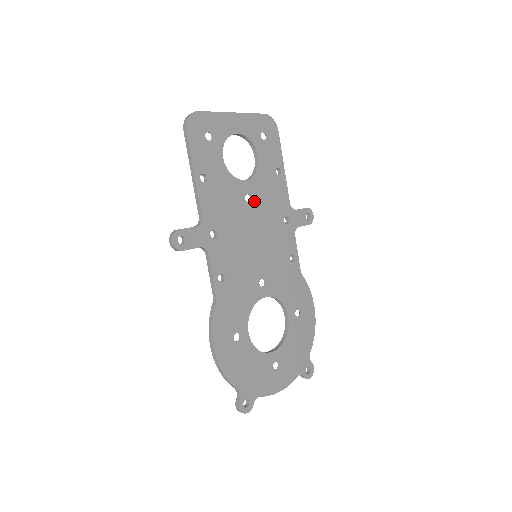
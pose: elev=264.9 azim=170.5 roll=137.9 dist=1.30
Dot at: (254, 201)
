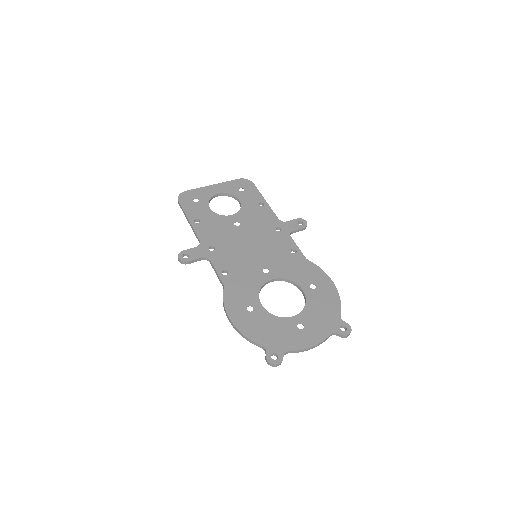
Dot at: (243, 224)
